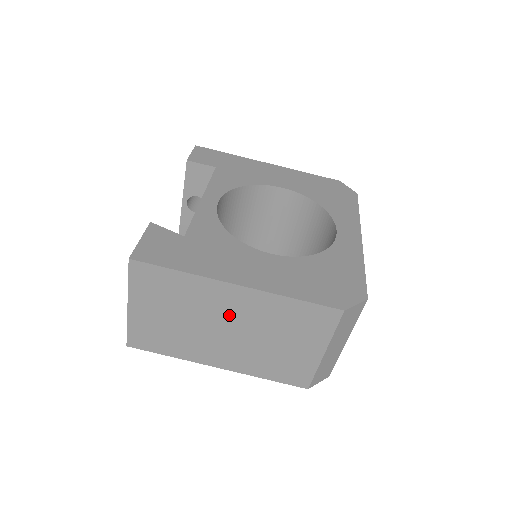
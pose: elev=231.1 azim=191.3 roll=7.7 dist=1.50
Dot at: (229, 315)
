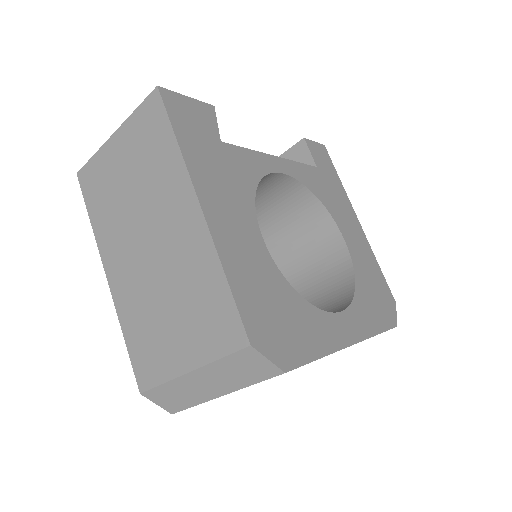
Dot at: (165, 231)
